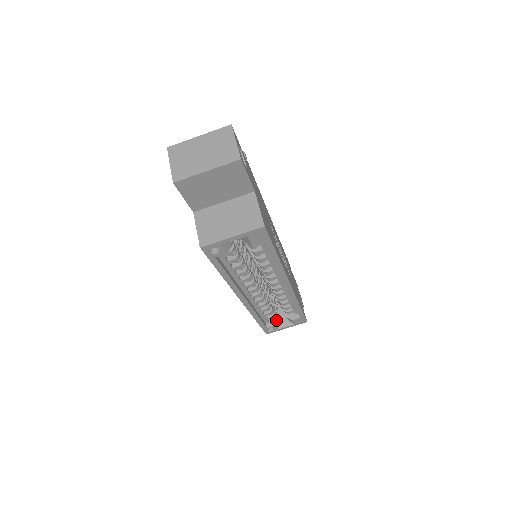
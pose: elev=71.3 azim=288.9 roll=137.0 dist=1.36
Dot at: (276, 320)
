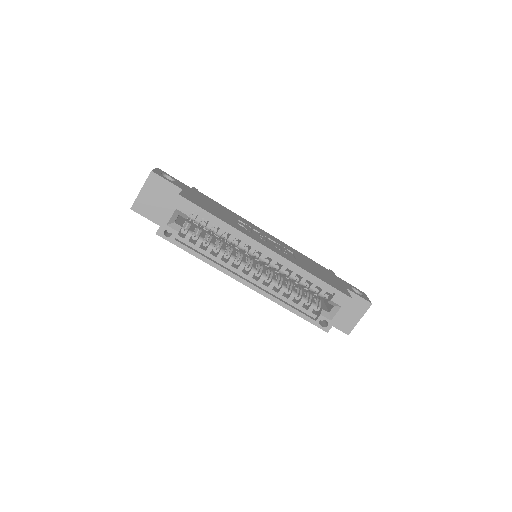
Dot at: (321, 310)
